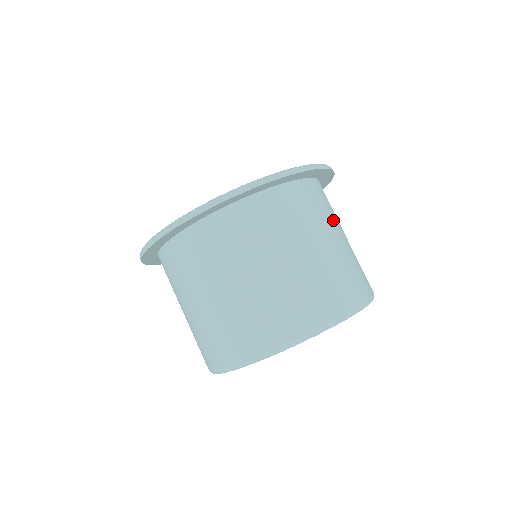
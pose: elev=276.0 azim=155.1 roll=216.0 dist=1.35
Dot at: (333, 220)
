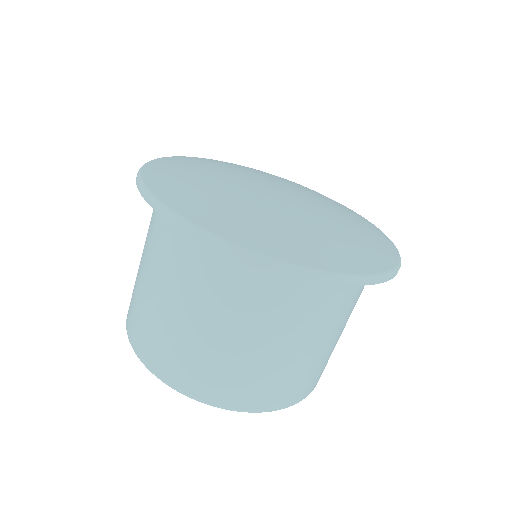
Dot at: (351, 312)
